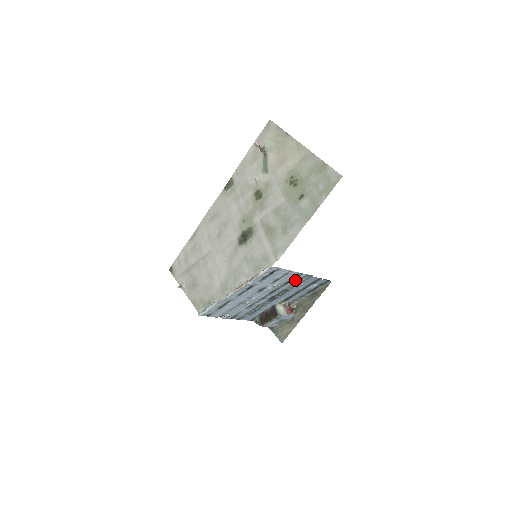
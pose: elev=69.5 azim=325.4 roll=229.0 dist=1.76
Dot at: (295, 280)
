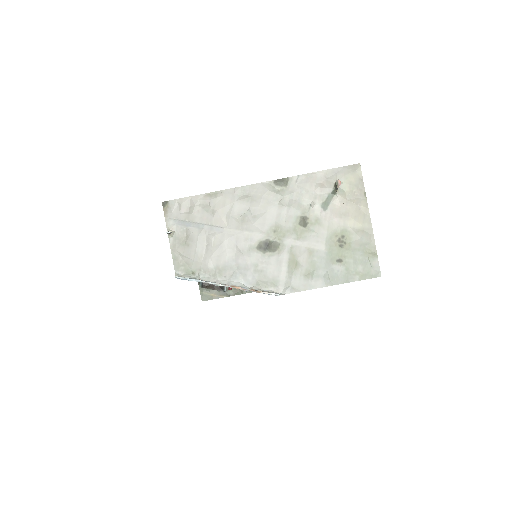
Dot at: occluded
